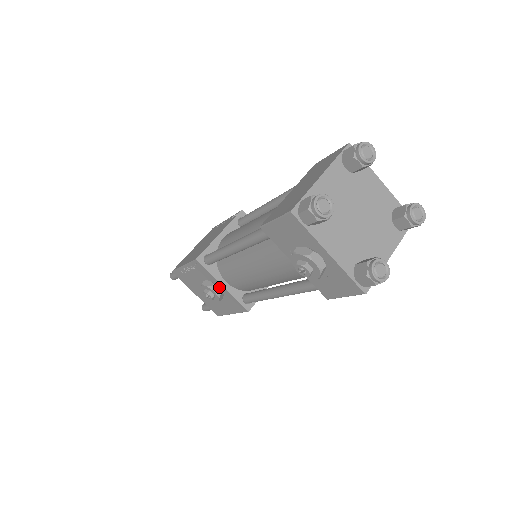
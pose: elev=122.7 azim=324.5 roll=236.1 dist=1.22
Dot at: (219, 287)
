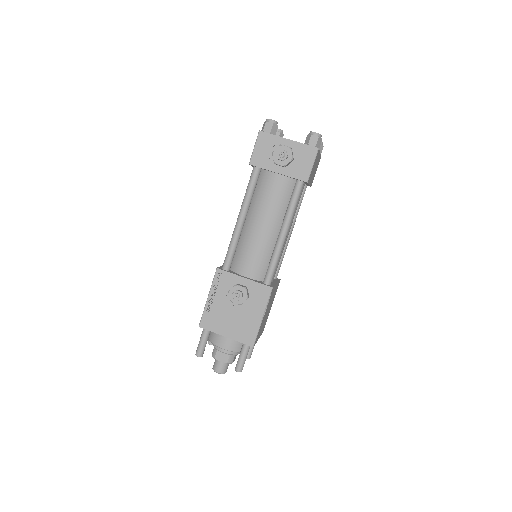
Dot at: (242, 285)
